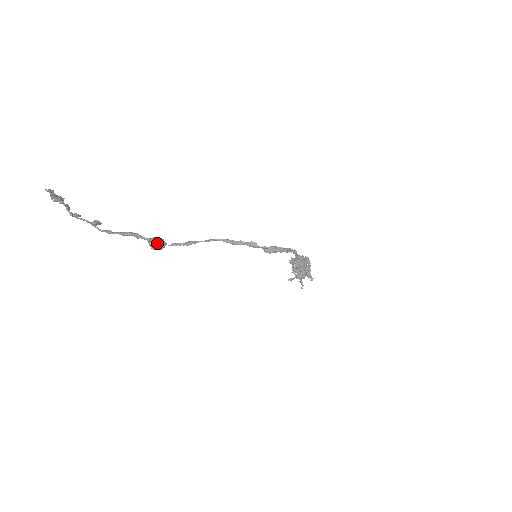
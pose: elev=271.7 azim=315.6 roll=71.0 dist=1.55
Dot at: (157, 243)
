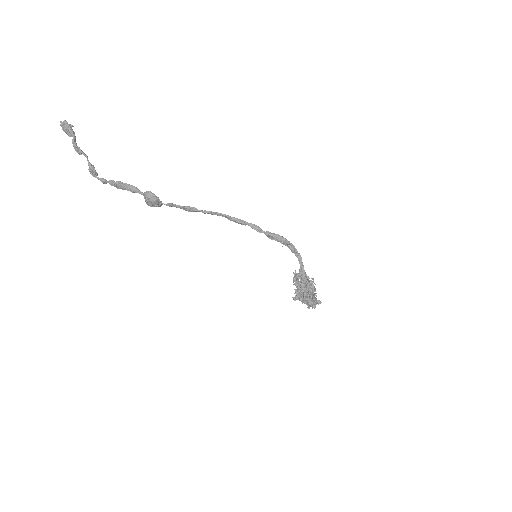
Dot at: occluded
